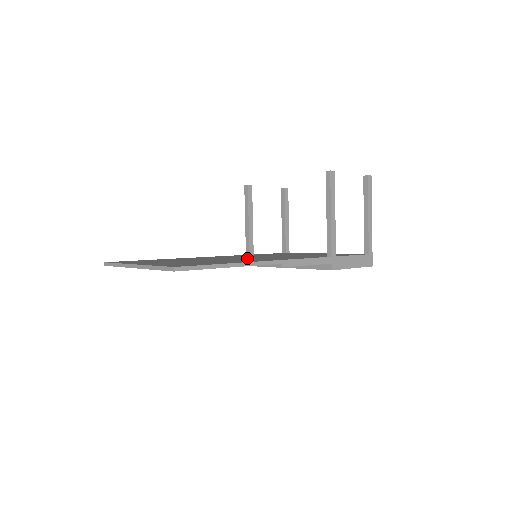
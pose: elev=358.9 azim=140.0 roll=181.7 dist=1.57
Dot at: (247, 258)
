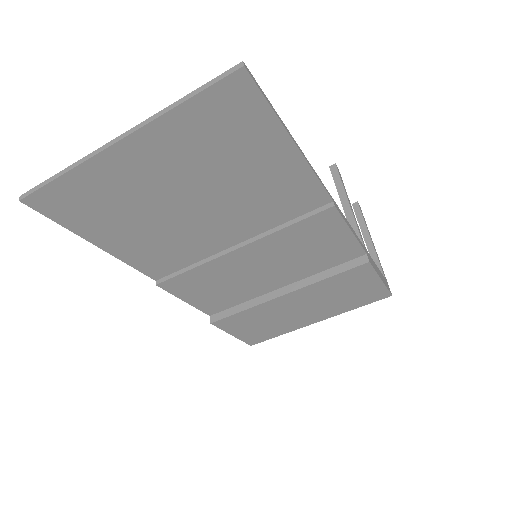
Dot at: occluded
